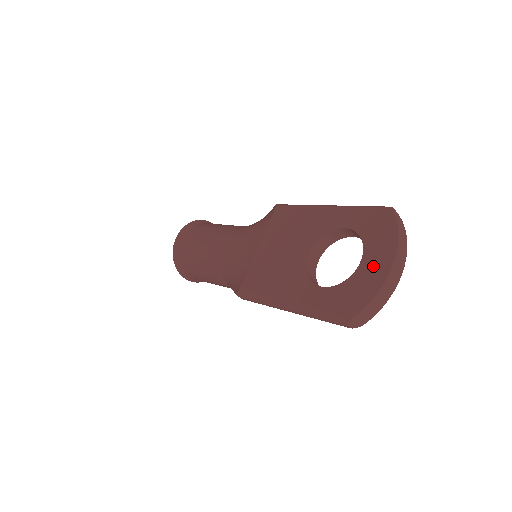
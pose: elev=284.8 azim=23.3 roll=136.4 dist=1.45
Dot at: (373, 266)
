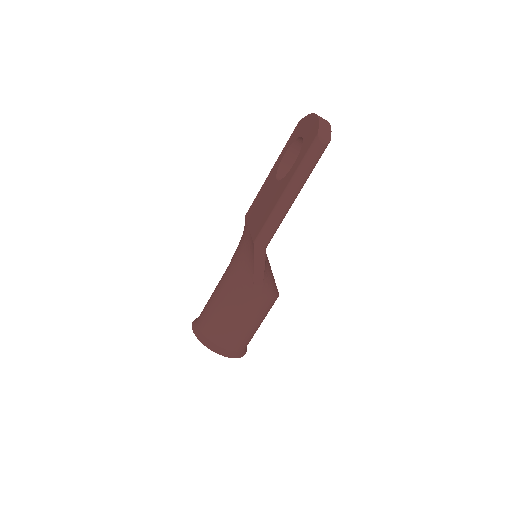
Dot at: (308, 127)
